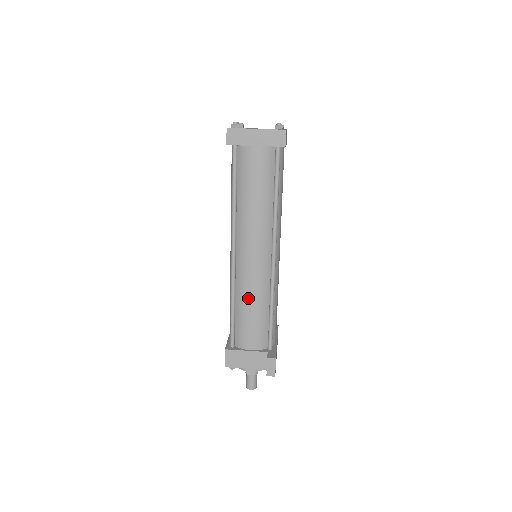
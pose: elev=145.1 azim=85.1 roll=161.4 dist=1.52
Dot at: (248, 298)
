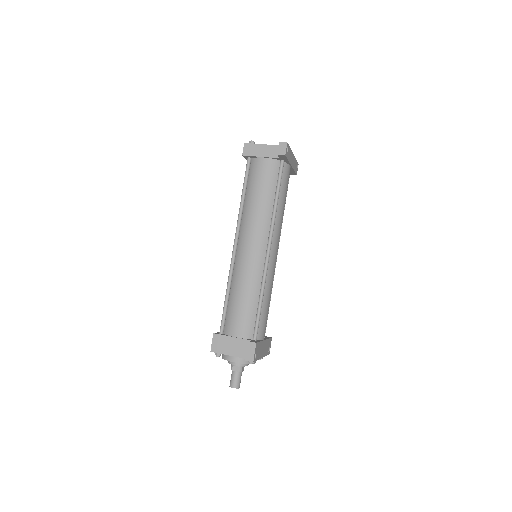
Dot at: (241, 285)
